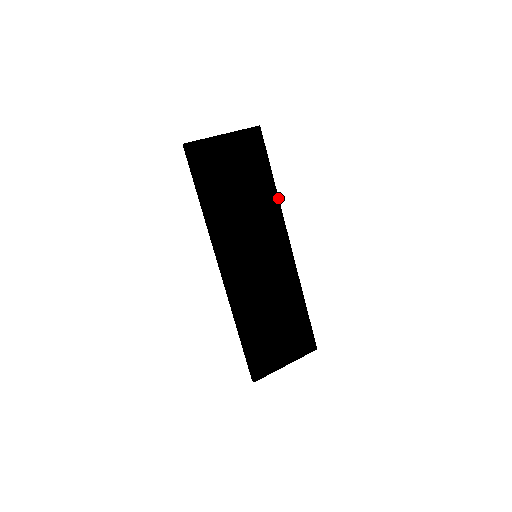
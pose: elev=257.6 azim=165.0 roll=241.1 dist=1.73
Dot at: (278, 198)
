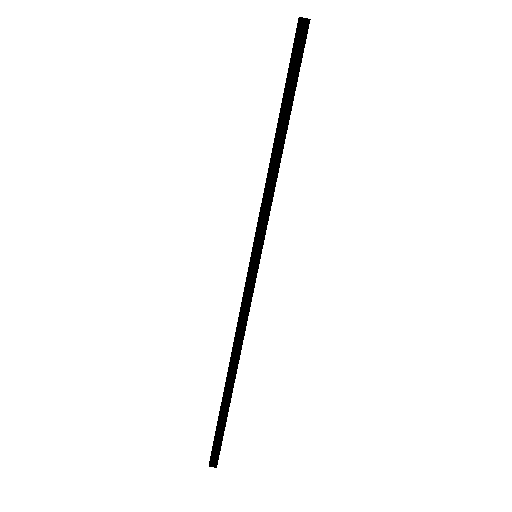
Dot at: occluded
